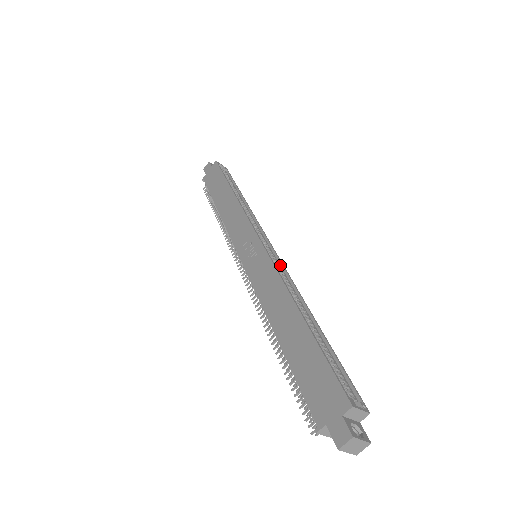
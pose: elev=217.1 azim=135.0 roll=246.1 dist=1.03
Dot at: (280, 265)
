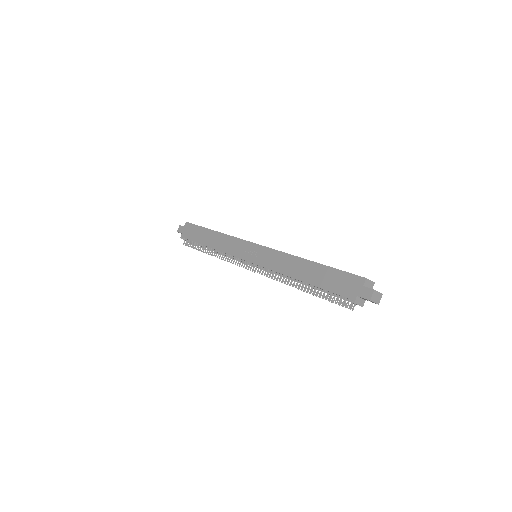
Dot at: occluded
